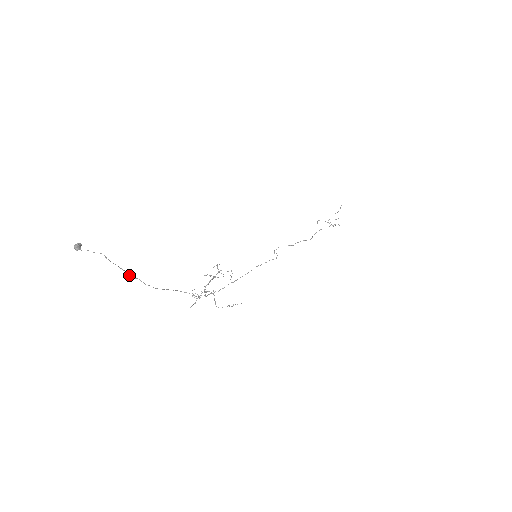
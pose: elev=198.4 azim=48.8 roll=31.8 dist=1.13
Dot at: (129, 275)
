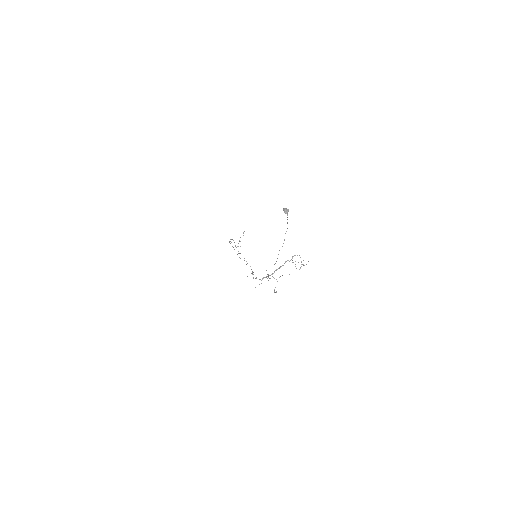
Dot at: (282, 246)
